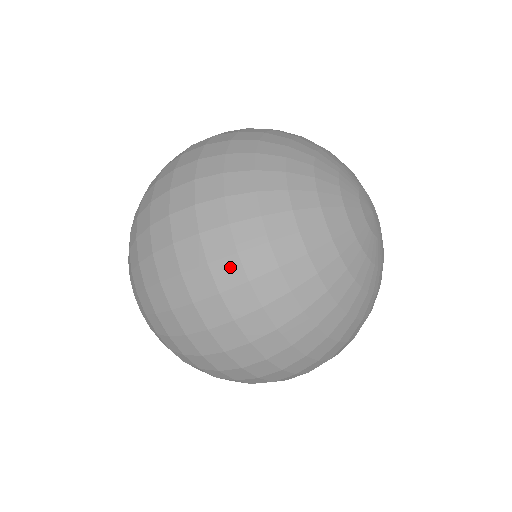
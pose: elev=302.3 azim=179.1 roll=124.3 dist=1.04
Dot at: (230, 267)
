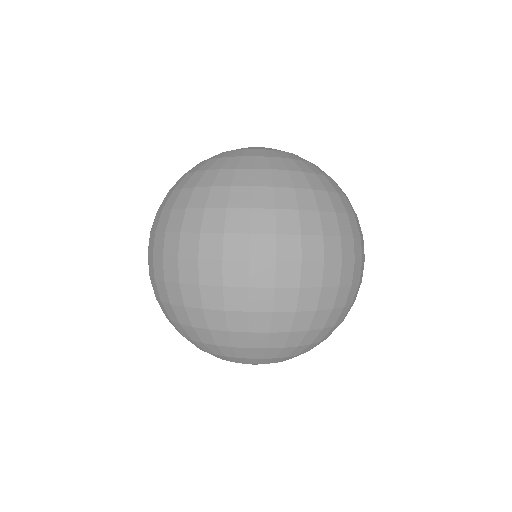
Dot at: occluded
